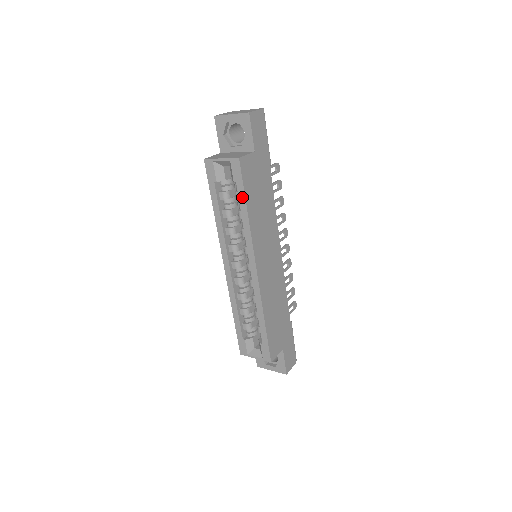
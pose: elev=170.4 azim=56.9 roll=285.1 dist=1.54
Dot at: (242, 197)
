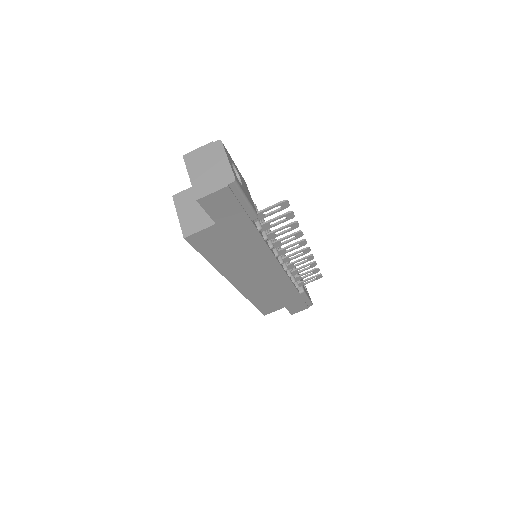
Dot at: occluded
